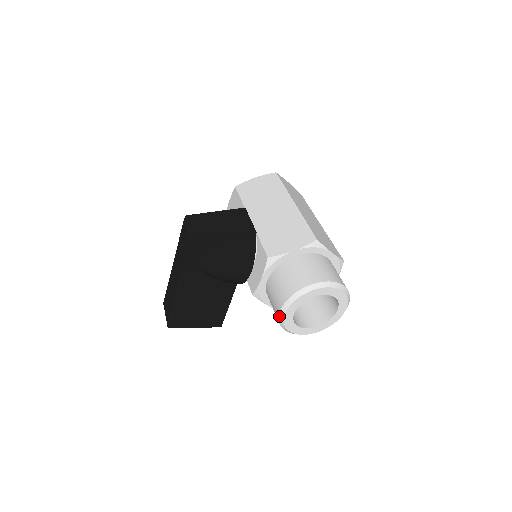
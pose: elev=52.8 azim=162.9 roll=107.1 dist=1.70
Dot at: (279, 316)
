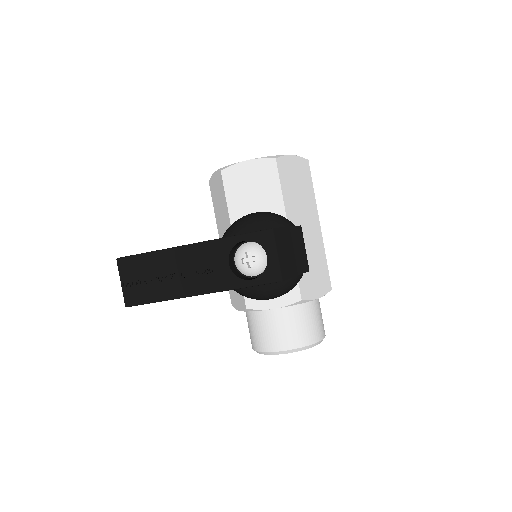
Dot at: (274, 352)
